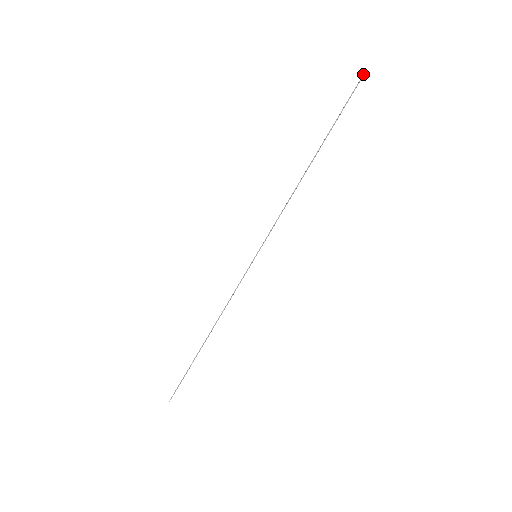
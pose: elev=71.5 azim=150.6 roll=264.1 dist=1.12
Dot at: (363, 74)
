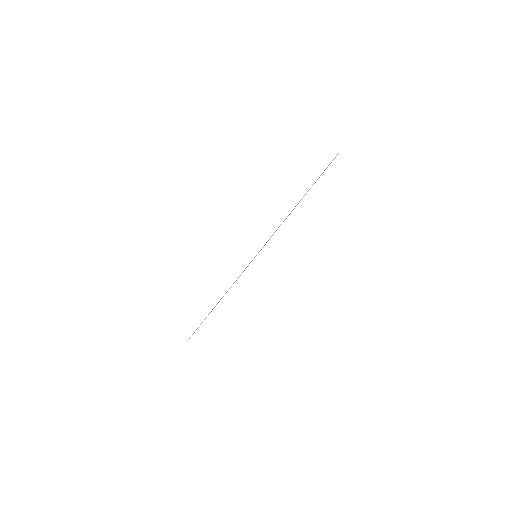
Dot at: occluded
